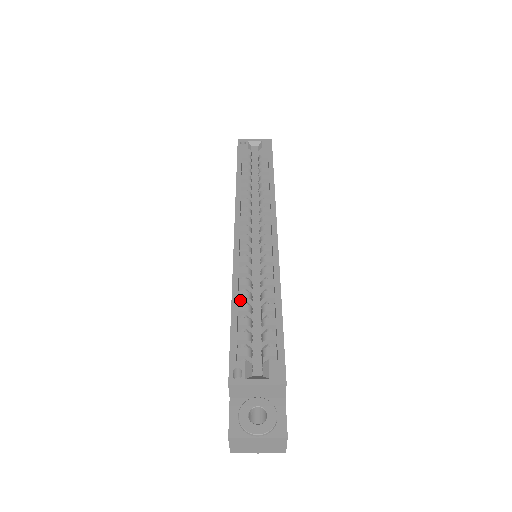
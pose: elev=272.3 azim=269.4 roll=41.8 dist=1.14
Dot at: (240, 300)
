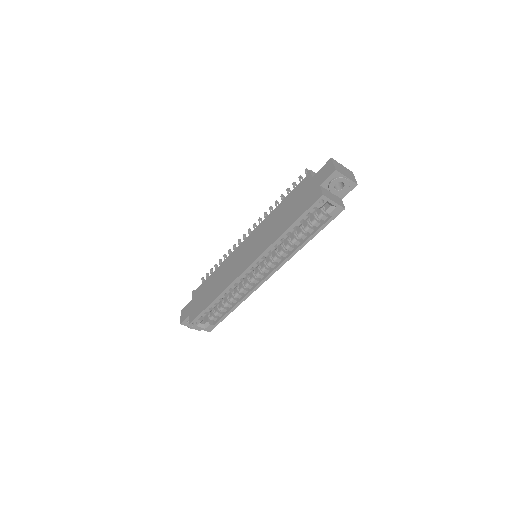
Dot at: occluded
